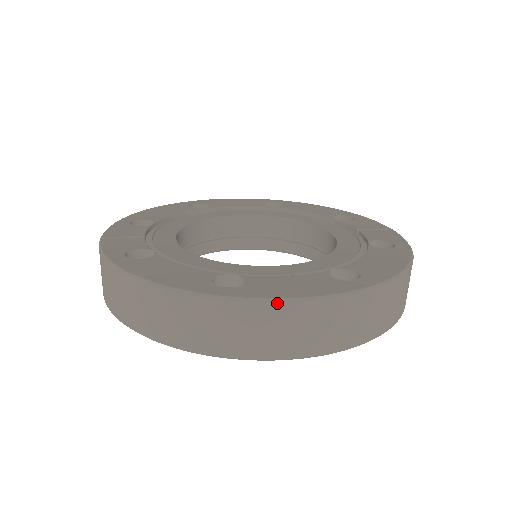
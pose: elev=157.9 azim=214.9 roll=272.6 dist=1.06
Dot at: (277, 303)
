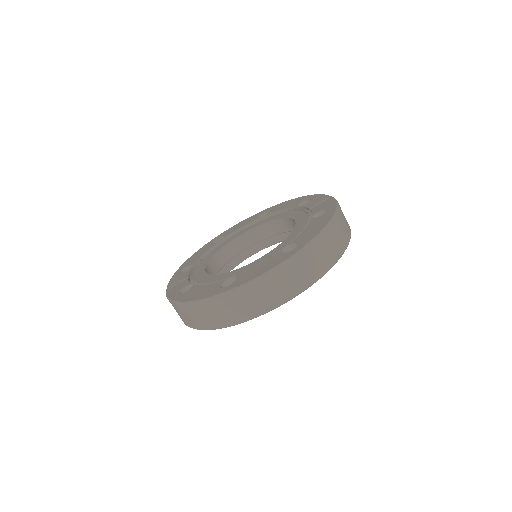
Dot at: (251, 283)
